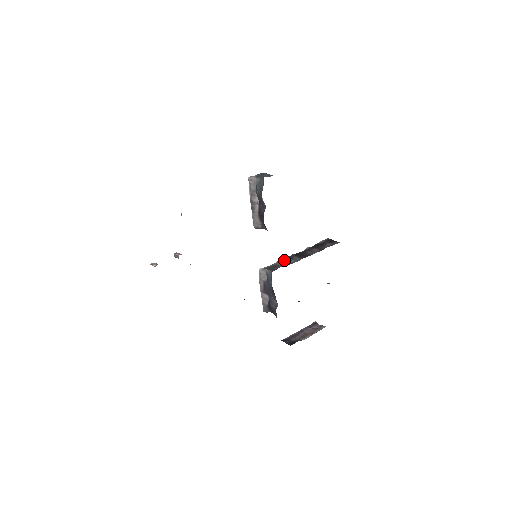
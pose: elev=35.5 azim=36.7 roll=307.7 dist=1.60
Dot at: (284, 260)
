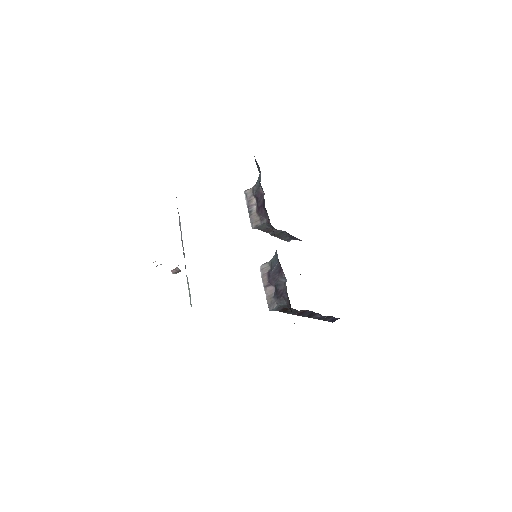
Dot at: occluded
